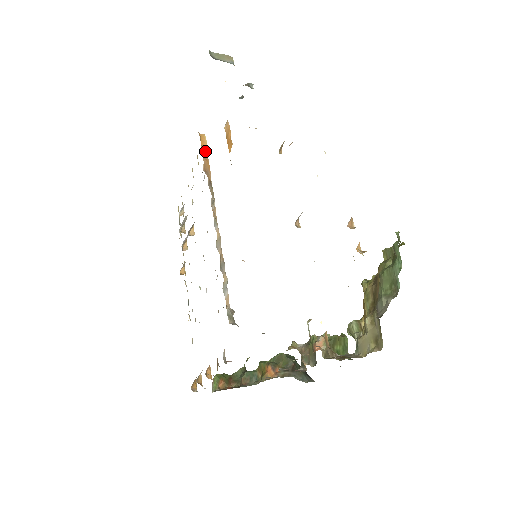
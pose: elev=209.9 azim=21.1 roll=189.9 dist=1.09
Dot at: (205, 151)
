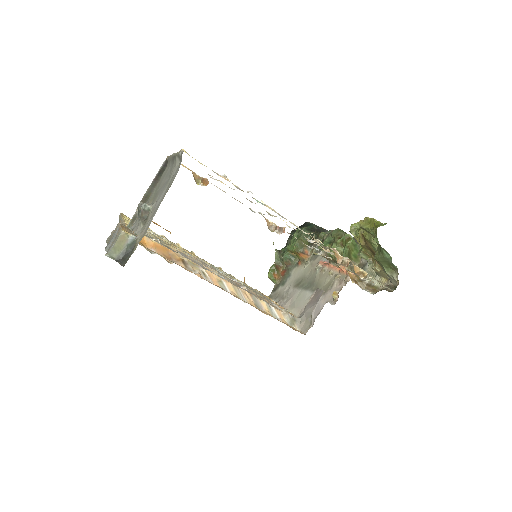
Dot at: (146, 240)
